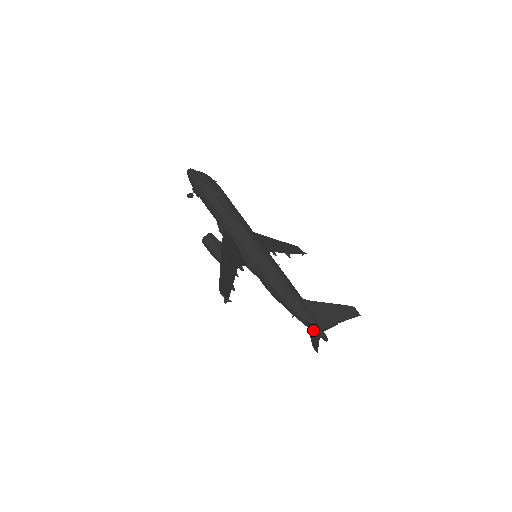
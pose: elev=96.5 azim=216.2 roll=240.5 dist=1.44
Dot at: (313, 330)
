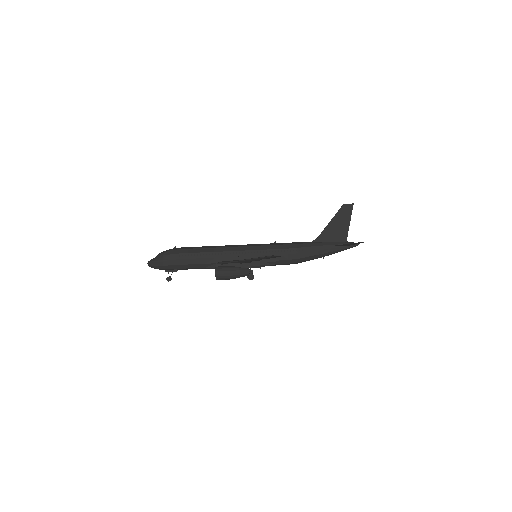
Dot at: (344, 245)
